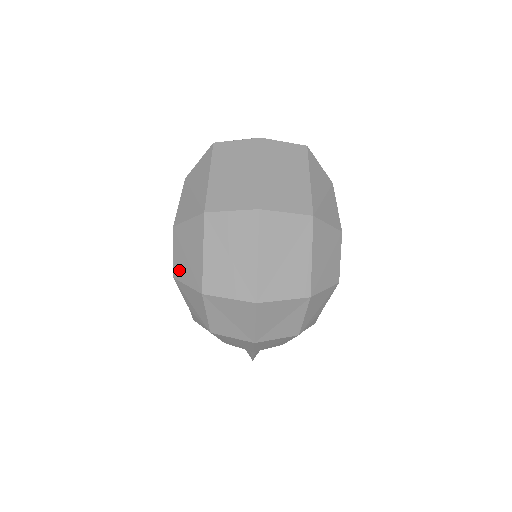
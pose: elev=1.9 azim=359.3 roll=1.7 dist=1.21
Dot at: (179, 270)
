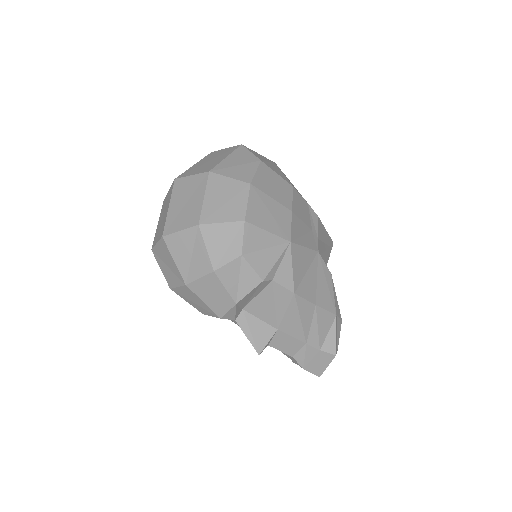
Dot at: occluded
